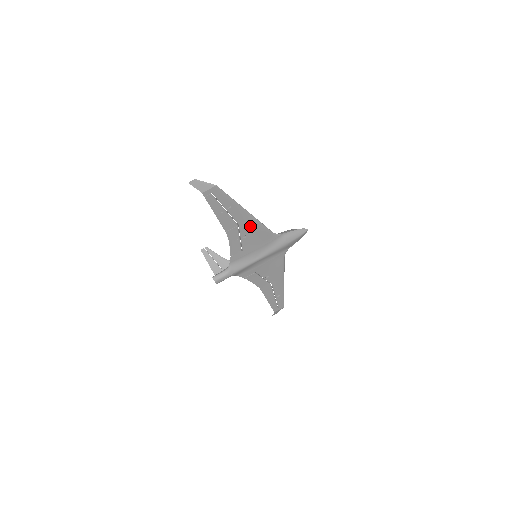
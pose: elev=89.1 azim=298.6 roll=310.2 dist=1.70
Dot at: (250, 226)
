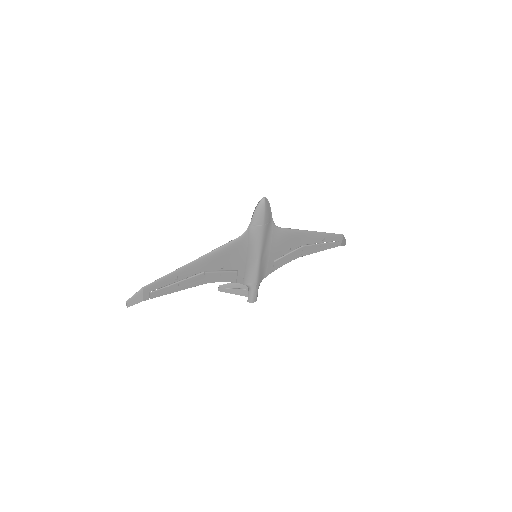
Dot at: (214, 260)
